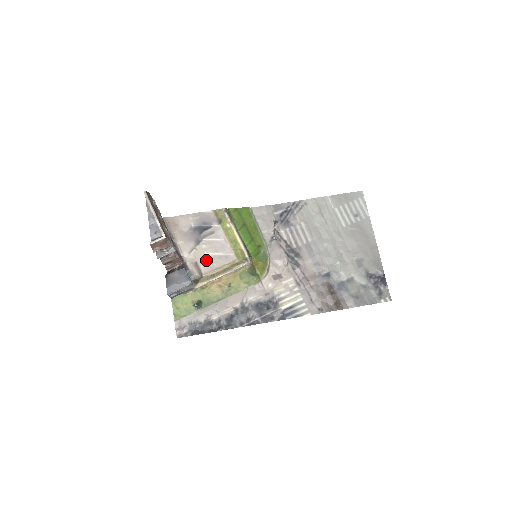
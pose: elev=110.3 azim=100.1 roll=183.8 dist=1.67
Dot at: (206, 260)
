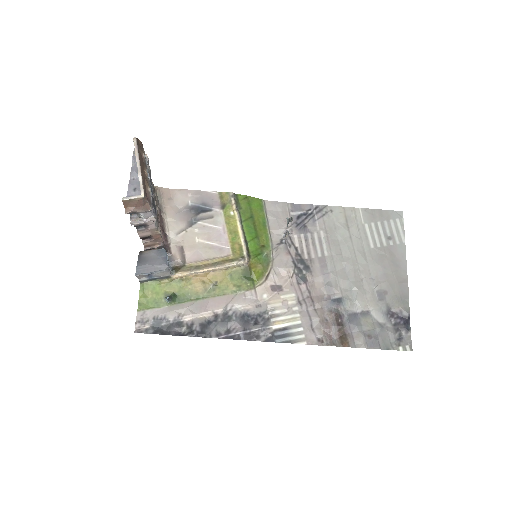
Dot at: (195, 247)
